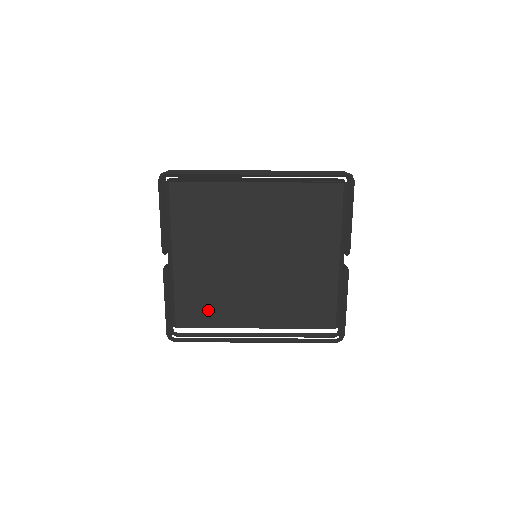
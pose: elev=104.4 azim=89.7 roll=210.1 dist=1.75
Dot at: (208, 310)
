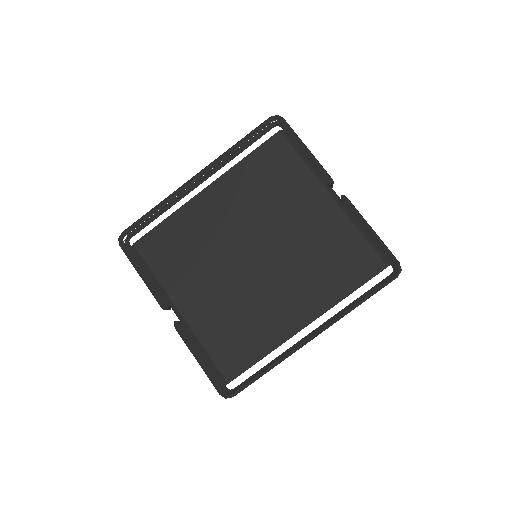
Dot at: (246, 341)
